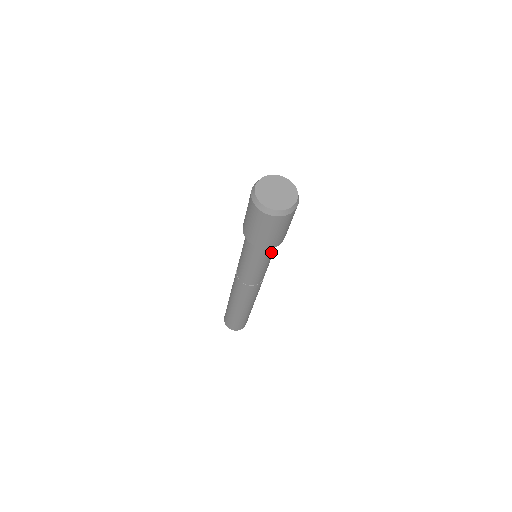
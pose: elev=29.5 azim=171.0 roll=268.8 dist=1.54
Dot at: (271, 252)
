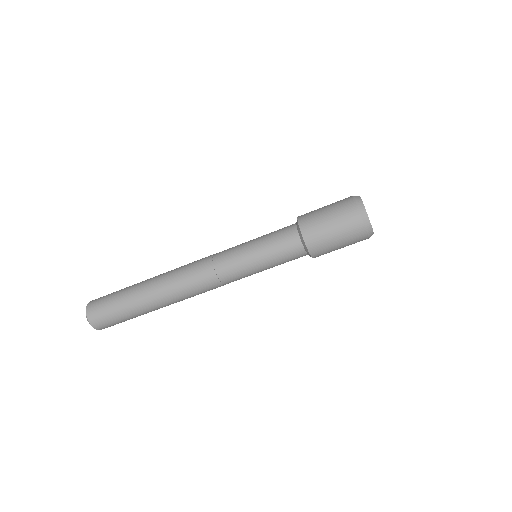
Dot at: (288, 257)
